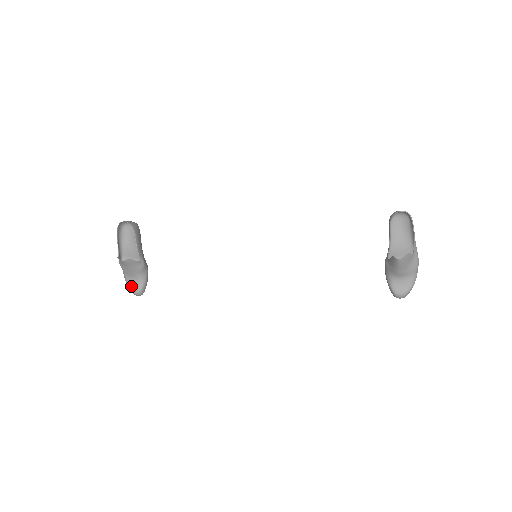
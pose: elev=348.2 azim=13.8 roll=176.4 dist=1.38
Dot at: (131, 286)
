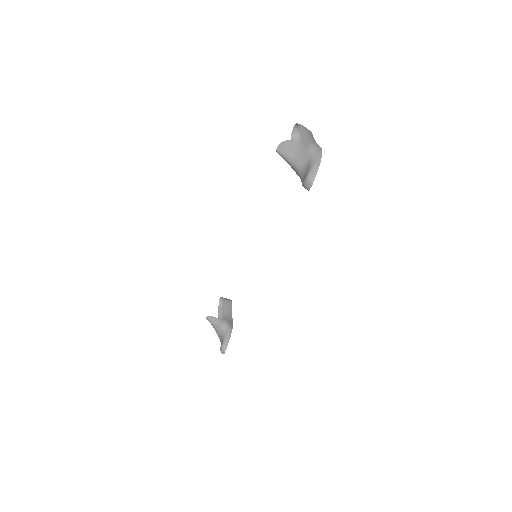
Dot at: occluded
